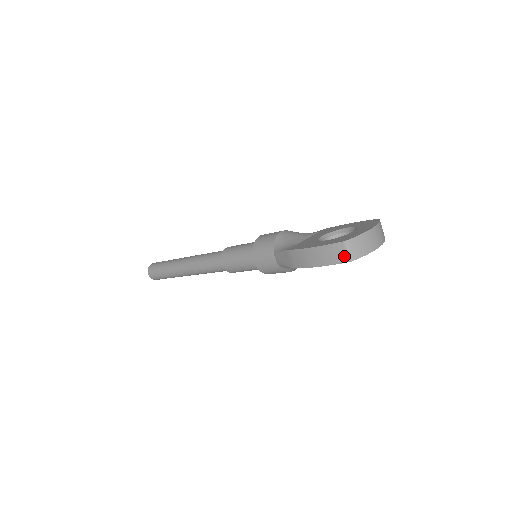
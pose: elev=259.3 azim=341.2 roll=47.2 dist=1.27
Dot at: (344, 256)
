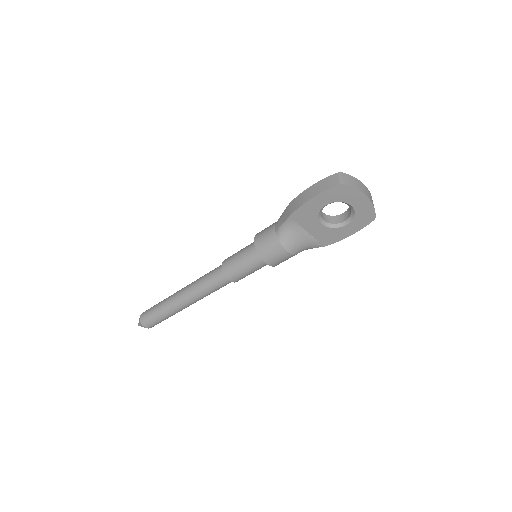
Dot at: (336, 182)
